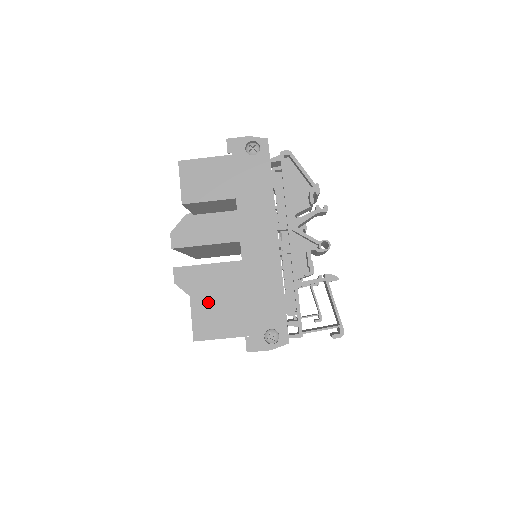
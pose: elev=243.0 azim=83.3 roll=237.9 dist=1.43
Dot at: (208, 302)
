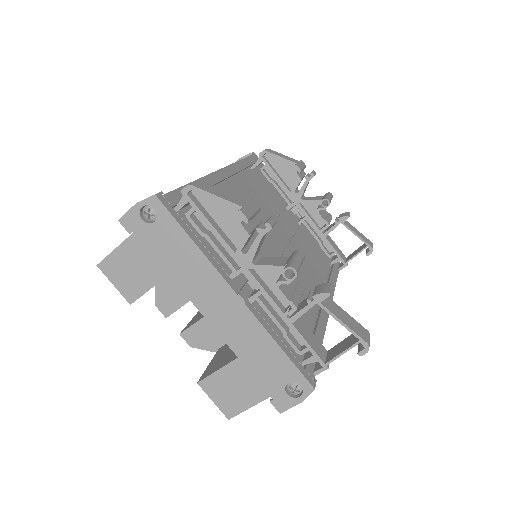
Dot at: (217, 381)
